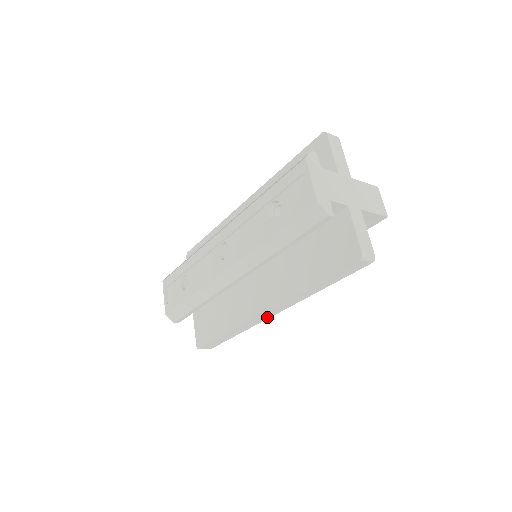
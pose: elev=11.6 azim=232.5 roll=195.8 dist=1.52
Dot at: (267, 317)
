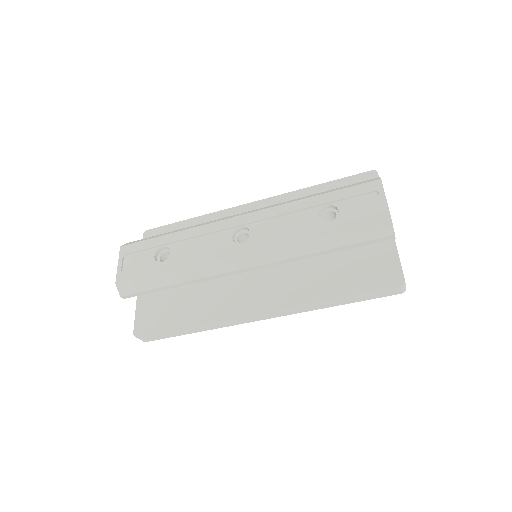
Dot at: (253, 320)
